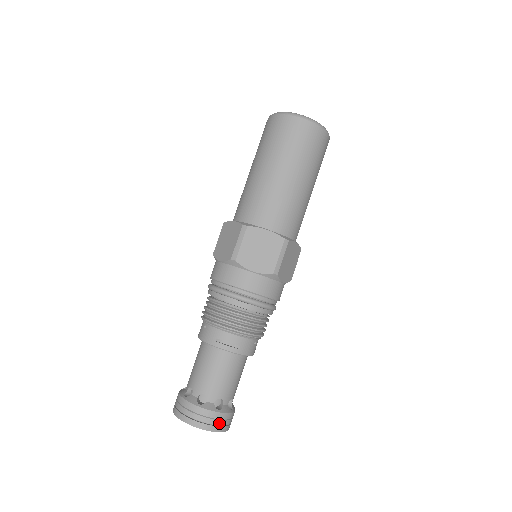
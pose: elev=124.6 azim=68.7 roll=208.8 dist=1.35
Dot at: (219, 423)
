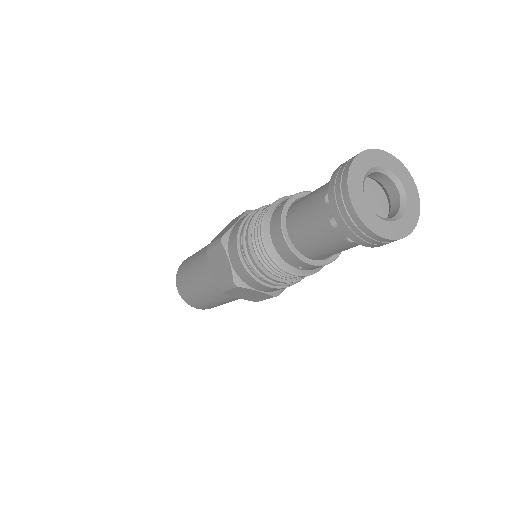
Dot at: occluded
